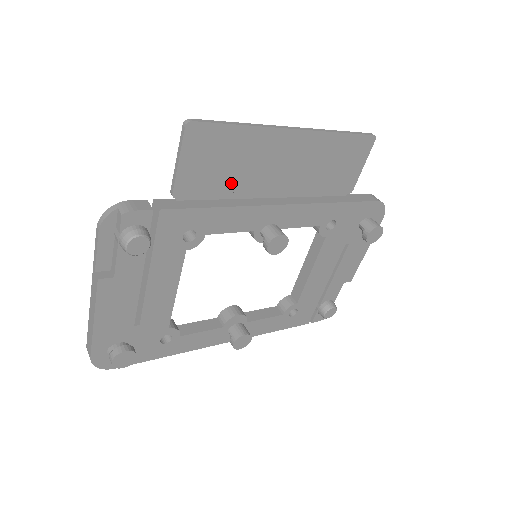
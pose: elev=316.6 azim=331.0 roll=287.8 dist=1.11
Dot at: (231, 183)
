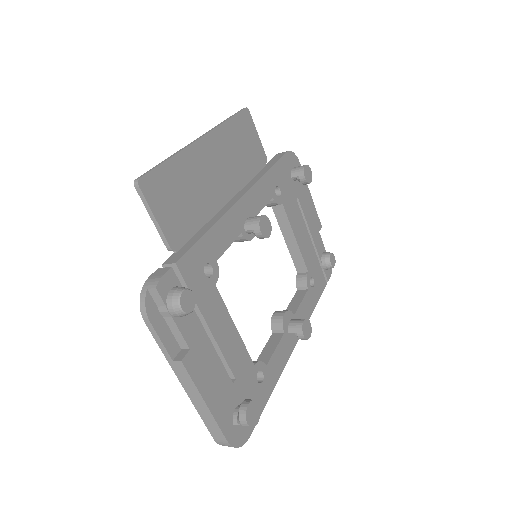
Dot at: (198, 209)
